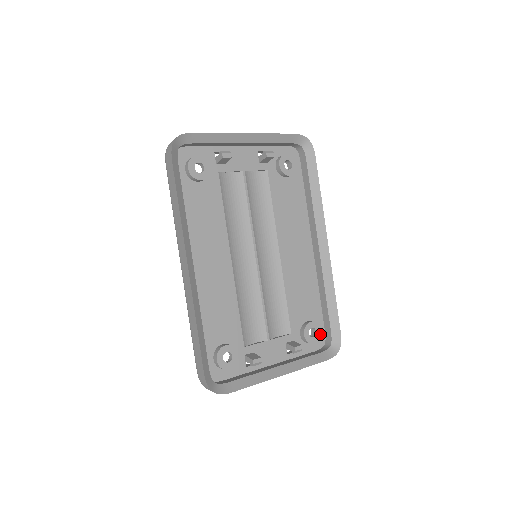
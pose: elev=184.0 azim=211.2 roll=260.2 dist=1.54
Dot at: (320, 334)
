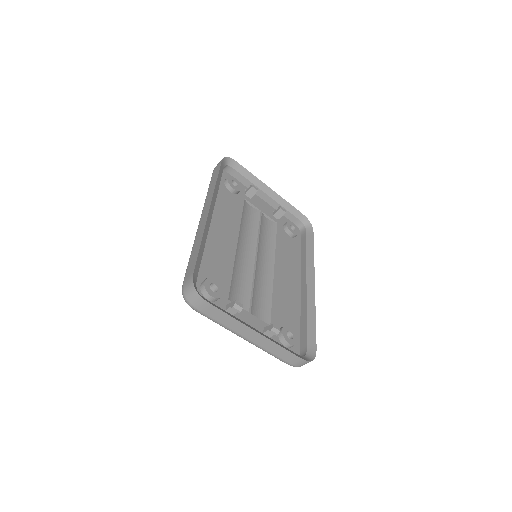
Dot at: (296, 342)
